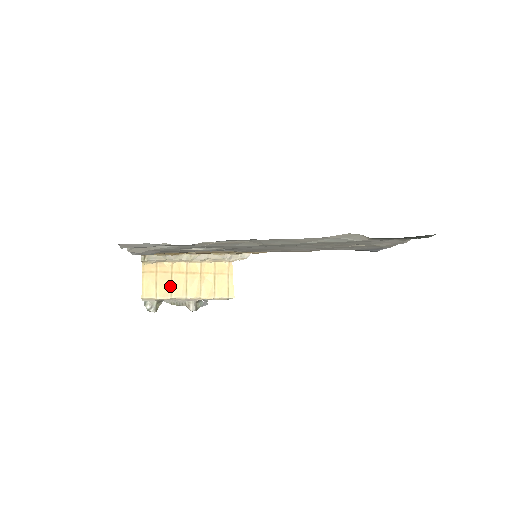
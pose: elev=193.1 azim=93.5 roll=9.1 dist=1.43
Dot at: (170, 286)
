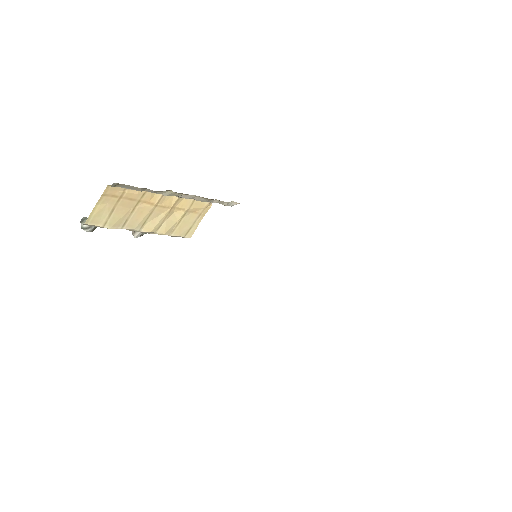
Dot at: (128, 215)
